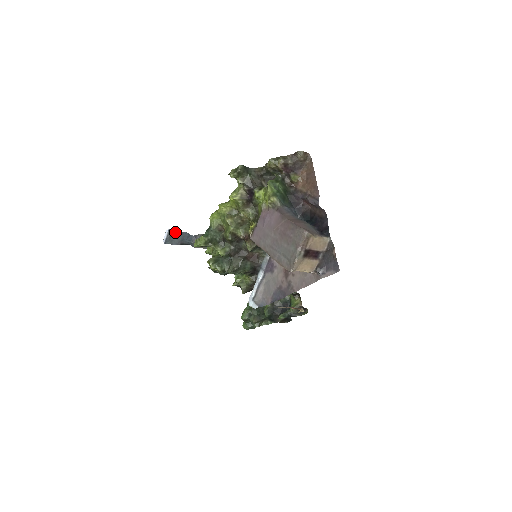
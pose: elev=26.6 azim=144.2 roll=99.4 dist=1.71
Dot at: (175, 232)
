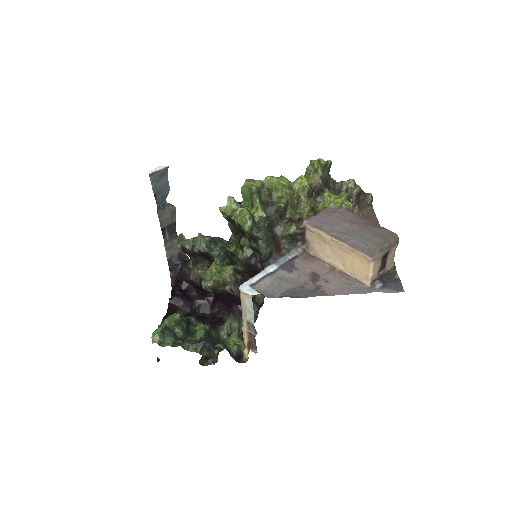
Dot at: (165, 177)
